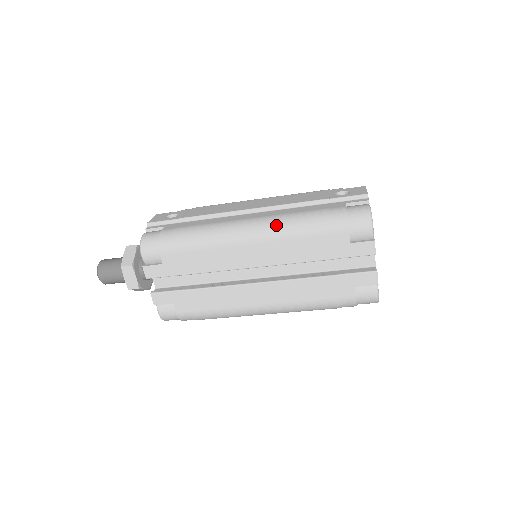
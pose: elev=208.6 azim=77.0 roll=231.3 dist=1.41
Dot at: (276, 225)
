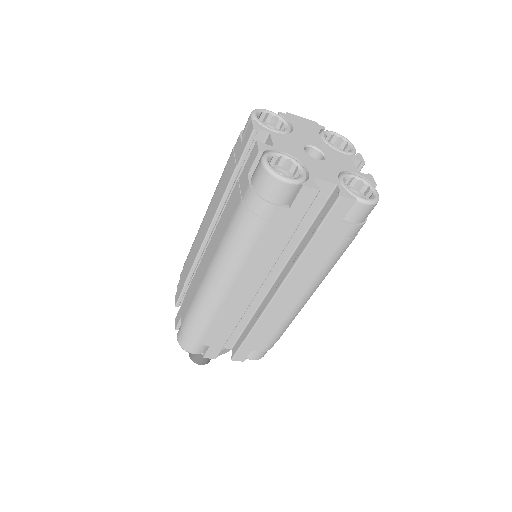
Dot at: occluded
